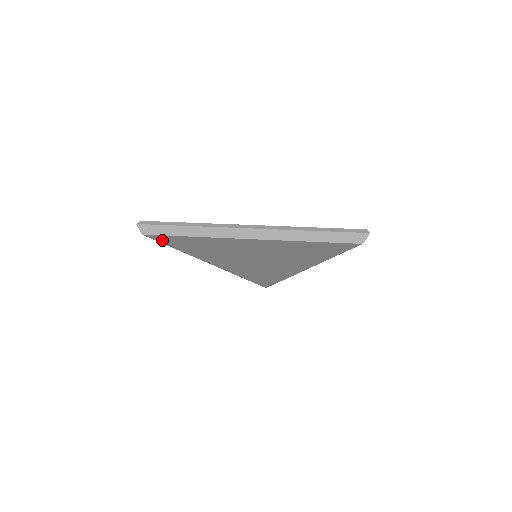
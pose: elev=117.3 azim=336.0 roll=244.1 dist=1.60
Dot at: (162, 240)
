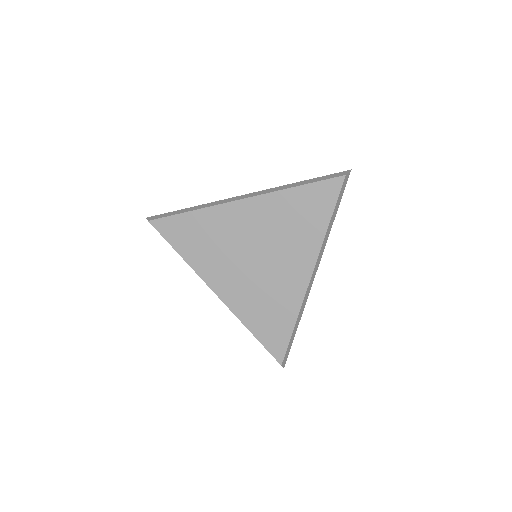
Dot at: (165, 231)
